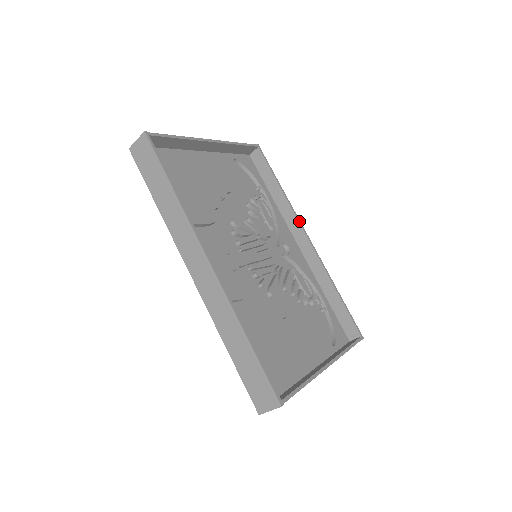
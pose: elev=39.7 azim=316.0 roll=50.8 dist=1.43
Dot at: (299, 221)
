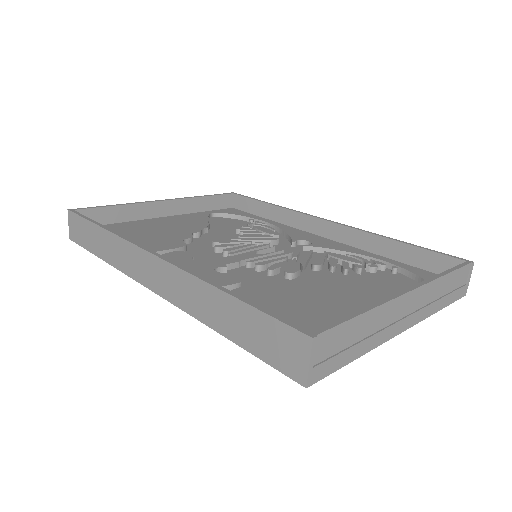
Dot at: (307, 214)
